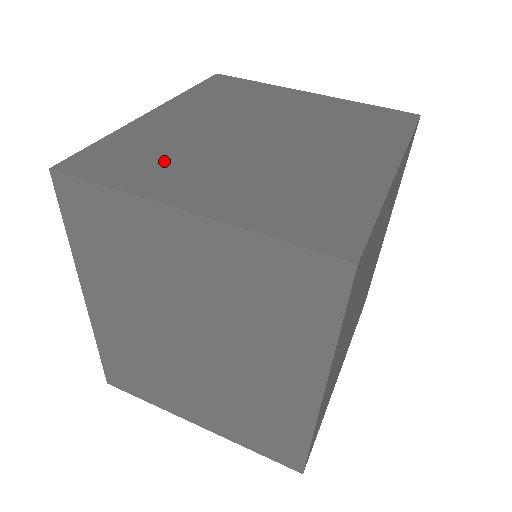
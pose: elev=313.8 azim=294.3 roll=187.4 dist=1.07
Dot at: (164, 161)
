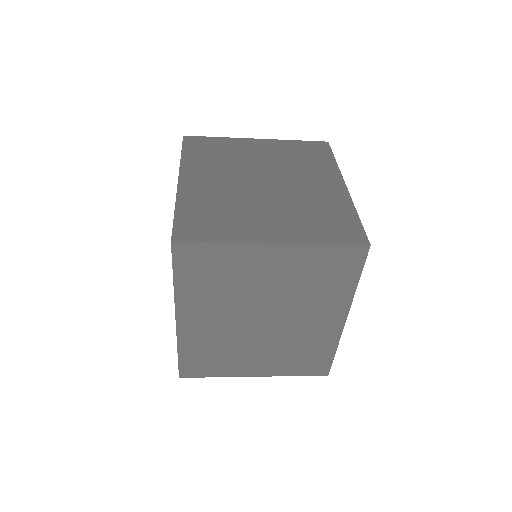
Dot at: (228, 216)
